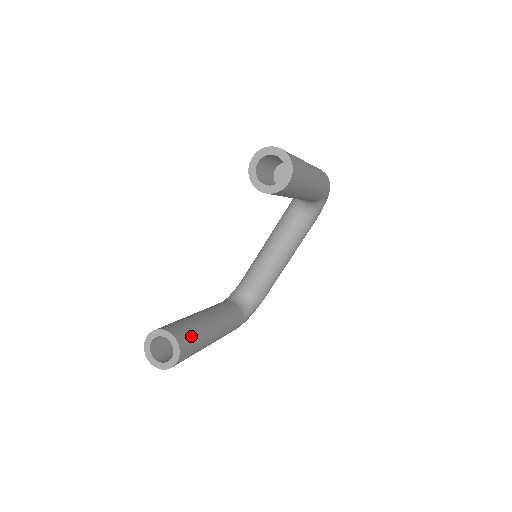
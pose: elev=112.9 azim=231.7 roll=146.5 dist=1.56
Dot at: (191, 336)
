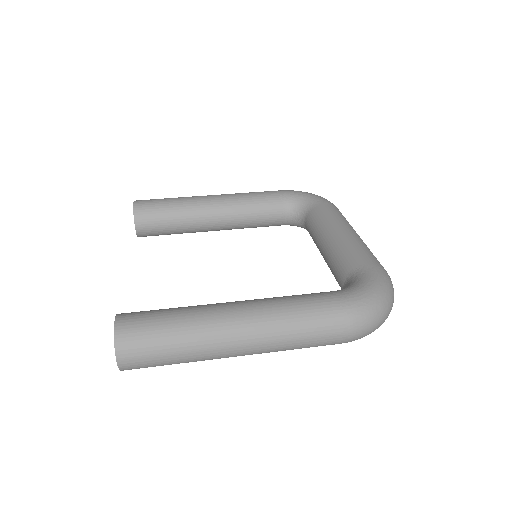
Dot at: (162, 232)
